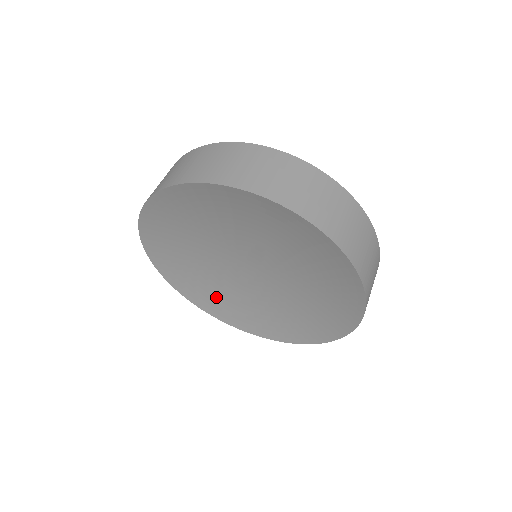
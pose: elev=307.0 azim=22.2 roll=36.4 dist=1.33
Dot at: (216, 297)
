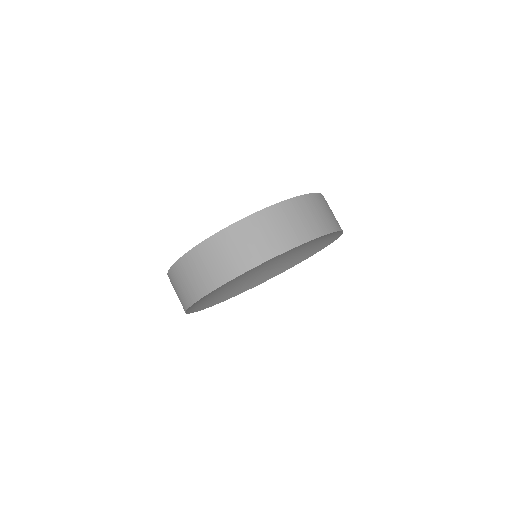
Dot at: (231, 291)
